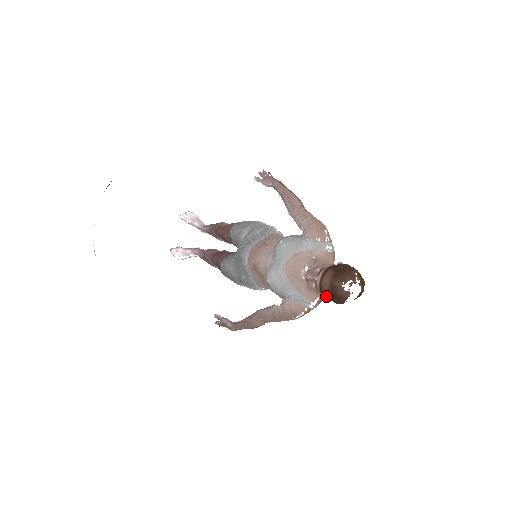
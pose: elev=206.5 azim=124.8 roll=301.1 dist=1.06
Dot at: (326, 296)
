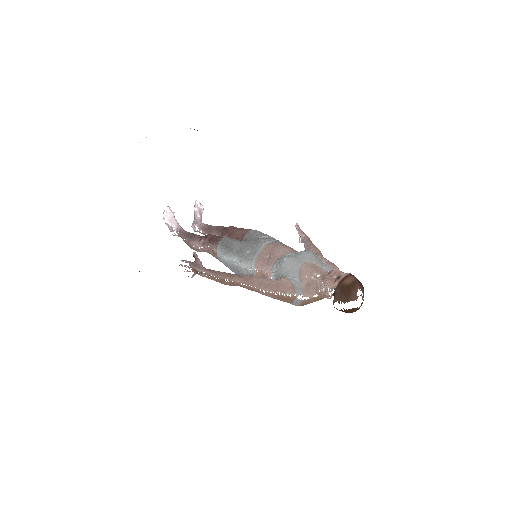
Dot at: (340, 287)
